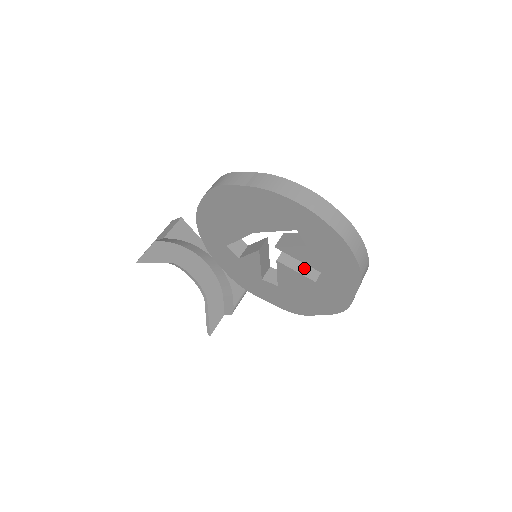
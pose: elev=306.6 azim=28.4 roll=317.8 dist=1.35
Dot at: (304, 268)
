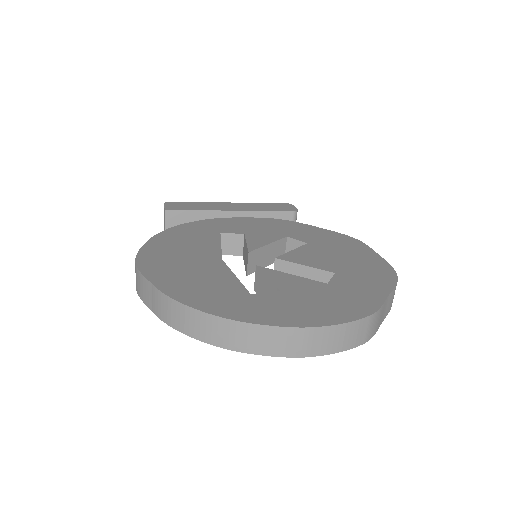
Dot at: occluded
